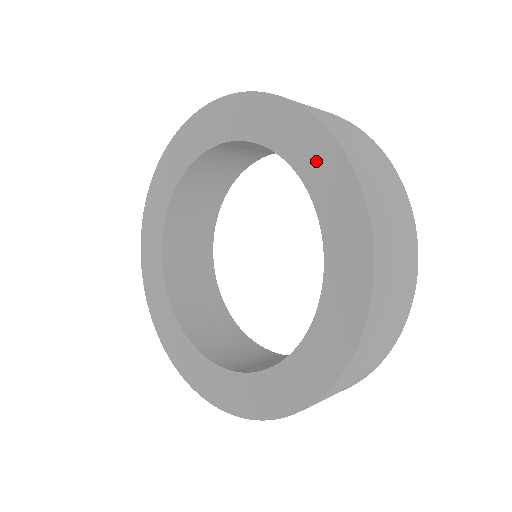
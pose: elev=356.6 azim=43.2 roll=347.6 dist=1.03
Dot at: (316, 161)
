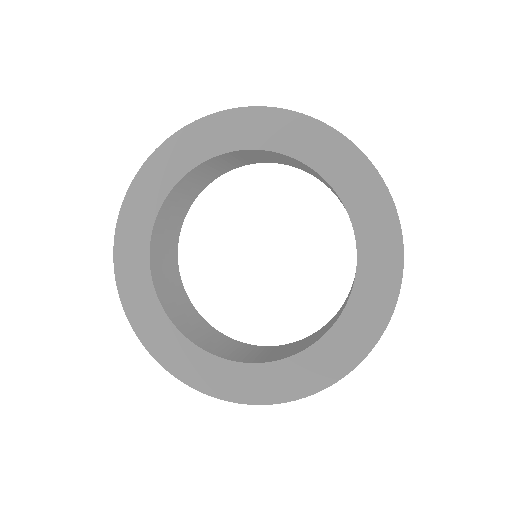
Dot at: (351, 177)
